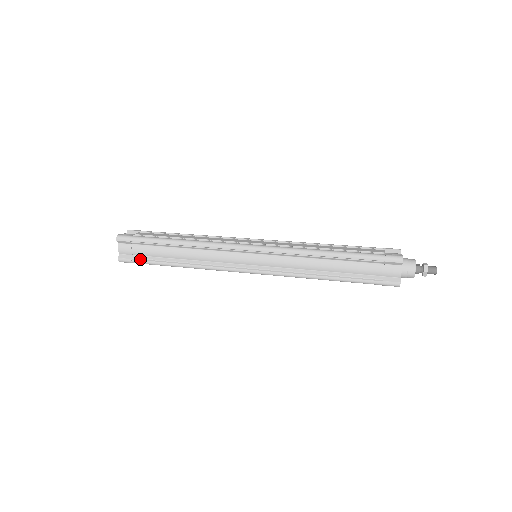
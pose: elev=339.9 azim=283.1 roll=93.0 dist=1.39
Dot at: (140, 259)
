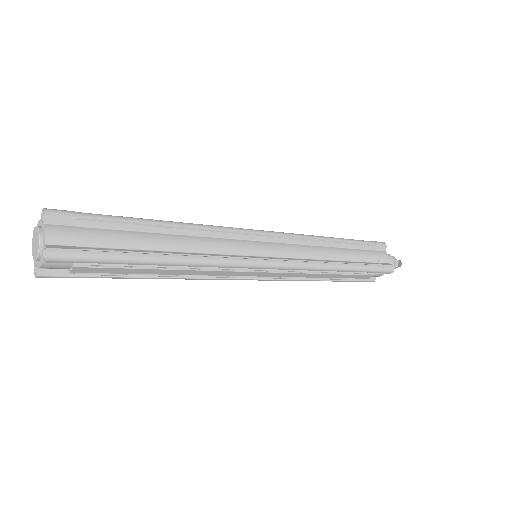
Dot at: (96, 250)
